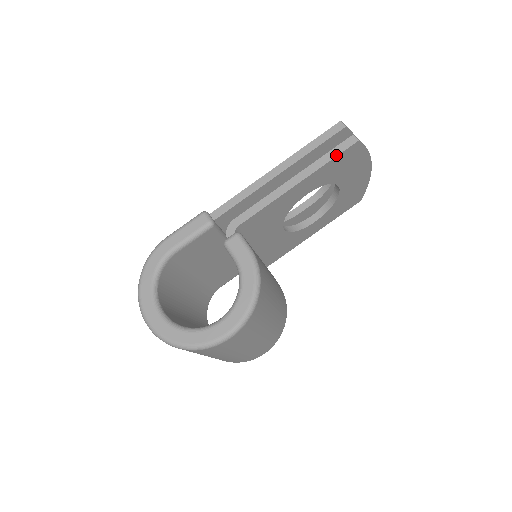
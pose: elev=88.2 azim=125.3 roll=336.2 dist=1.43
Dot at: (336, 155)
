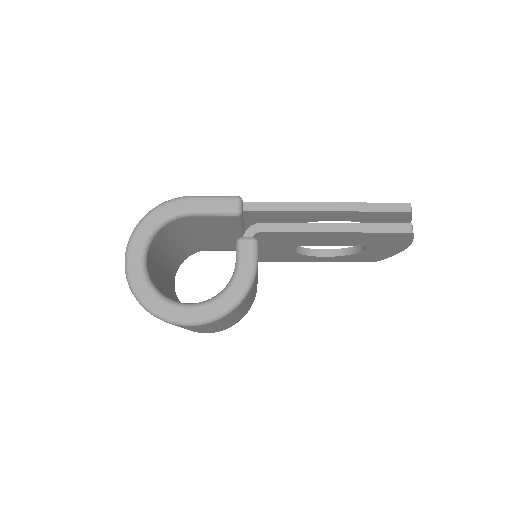
Dot at: (385, 231)
